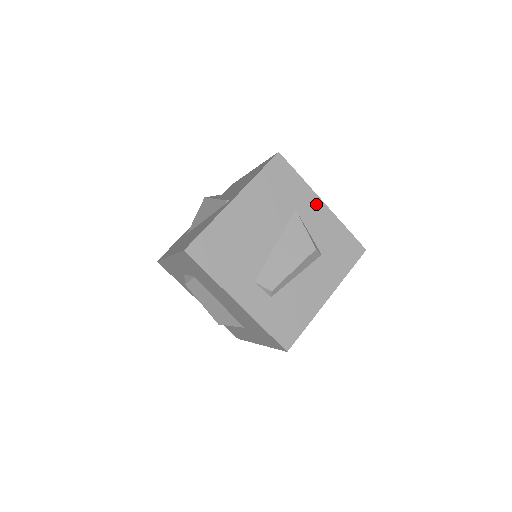
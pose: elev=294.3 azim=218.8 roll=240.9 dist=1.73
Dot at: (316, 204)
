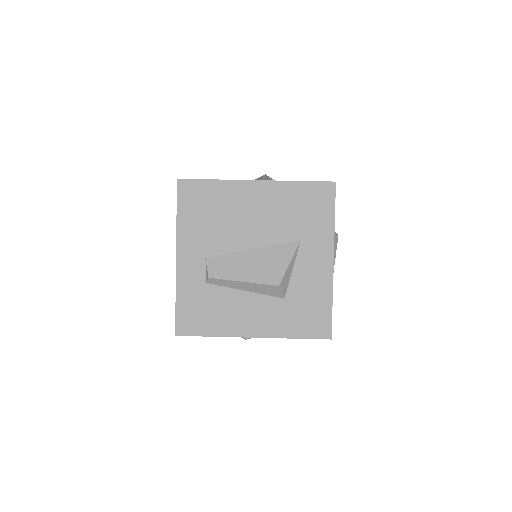
Dot at: (325, 255)
